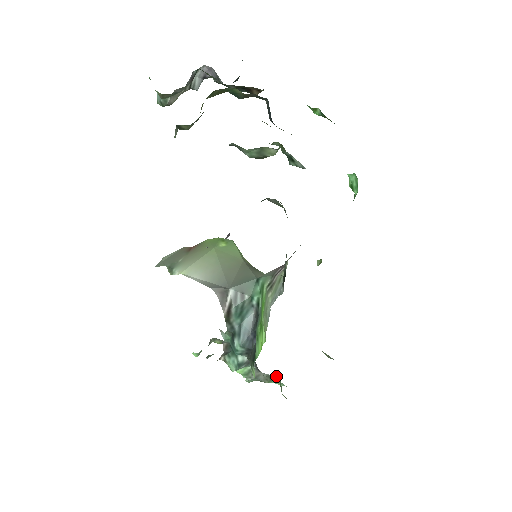
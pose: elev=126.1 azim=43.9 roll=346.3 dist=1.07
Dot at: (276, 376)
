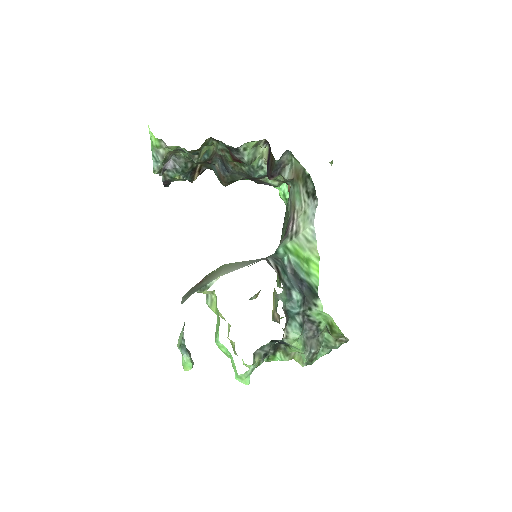
Dot at: (322, 335)
